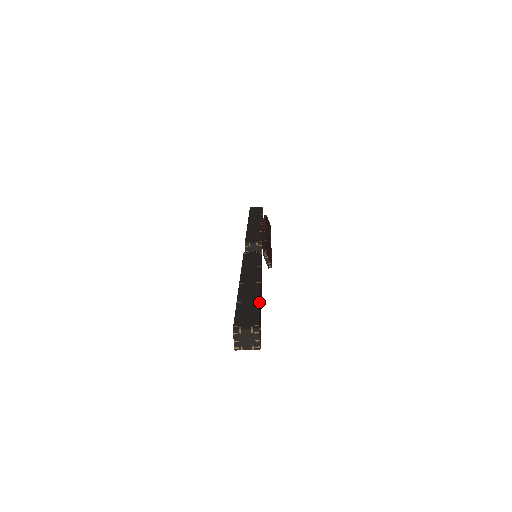
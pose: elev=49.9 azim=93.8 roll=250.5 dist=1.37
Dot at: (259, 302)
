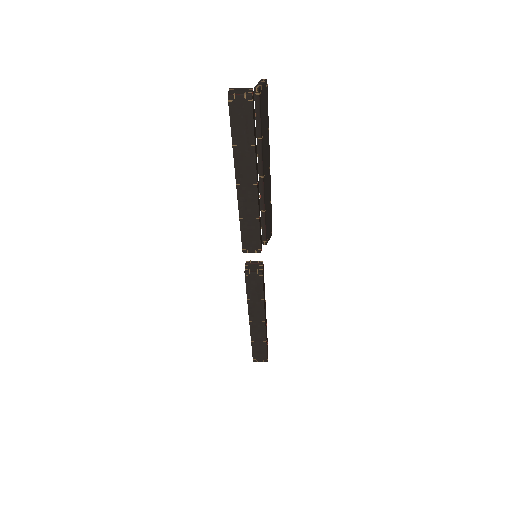
Dot at: (266, 343)
